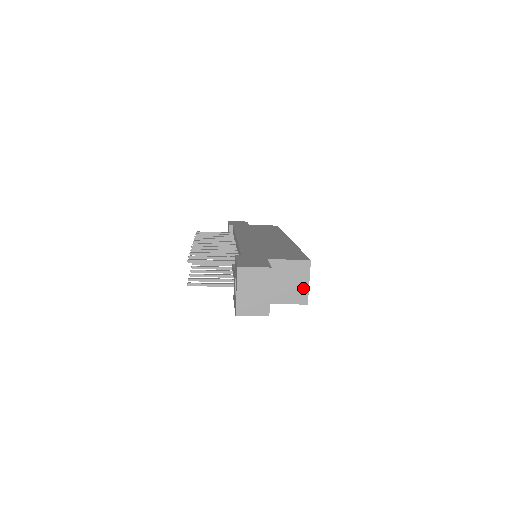
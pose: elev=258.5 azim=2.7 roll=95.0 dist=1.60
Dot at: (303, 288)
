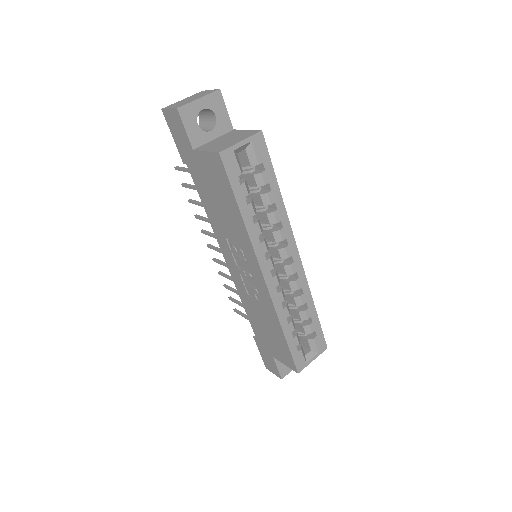
Dot at: (232, 144)
